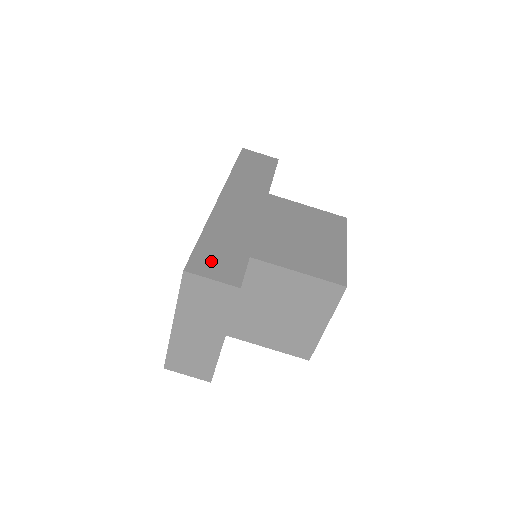
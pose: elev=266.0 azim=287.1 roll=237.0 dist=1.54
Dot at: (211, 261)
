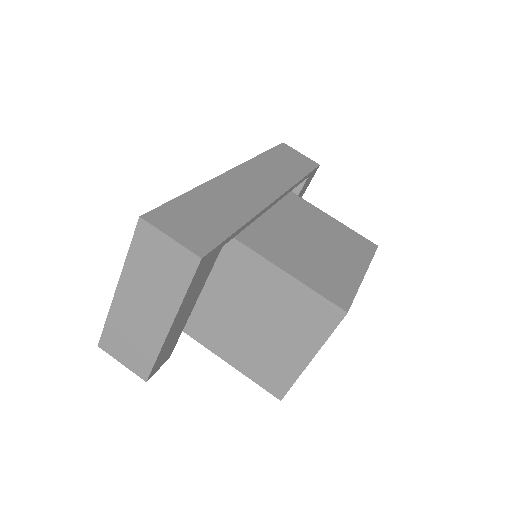
Dot at: (181, 220)
